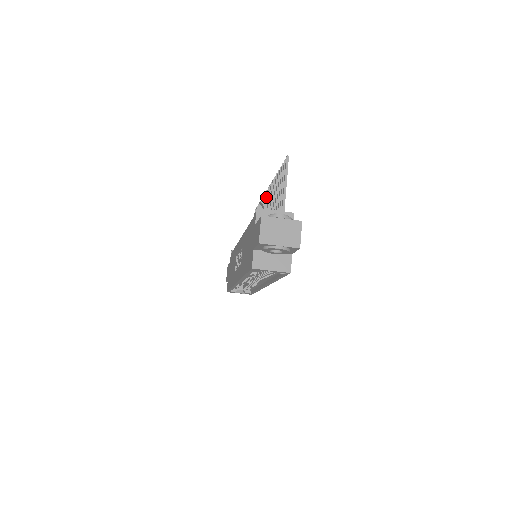
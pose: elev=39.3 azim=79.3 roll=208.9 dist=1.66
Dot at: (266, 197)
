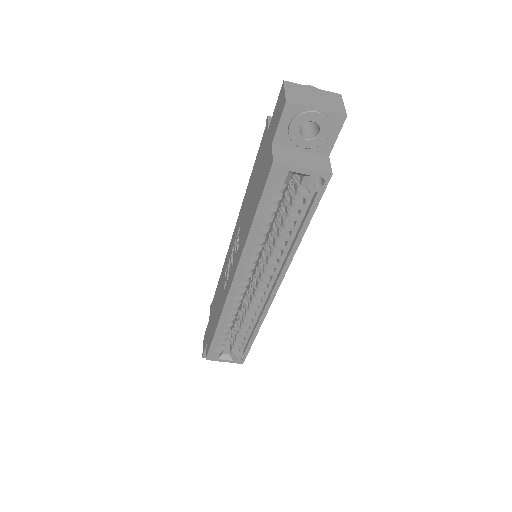
Dot at: occluded
